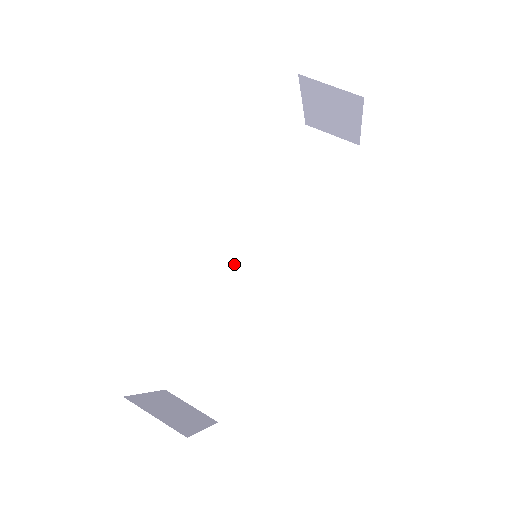
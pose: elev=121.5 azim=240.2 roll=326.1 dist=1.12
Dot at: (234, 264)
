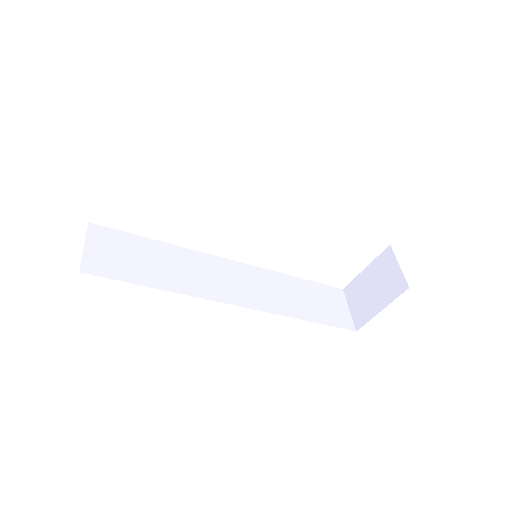
Dot at: (223, 259)
